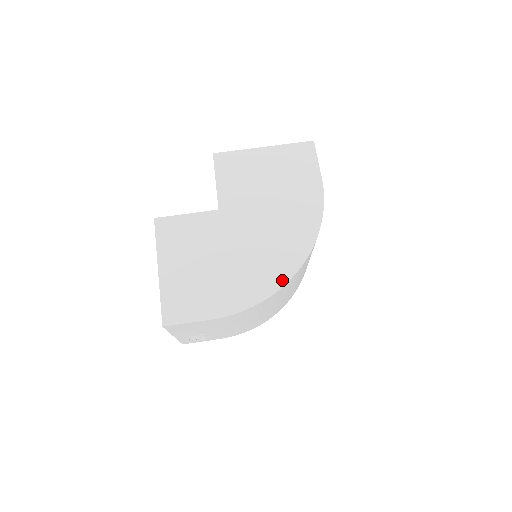
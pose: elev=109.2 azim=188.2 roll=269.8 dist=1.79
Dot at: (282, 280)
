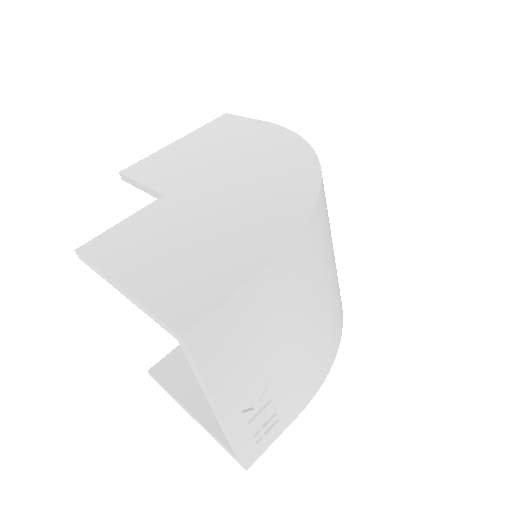
Dot at: (312, 187)
